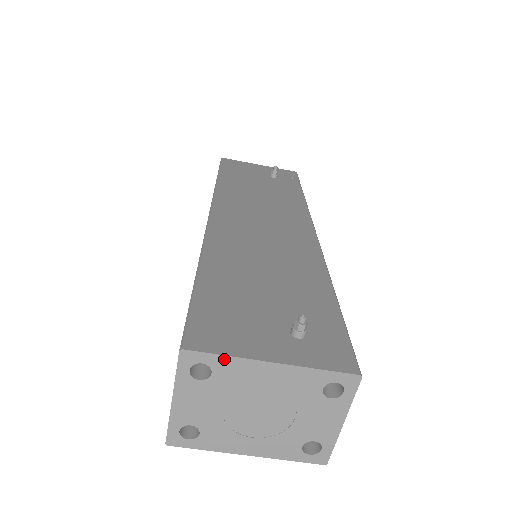
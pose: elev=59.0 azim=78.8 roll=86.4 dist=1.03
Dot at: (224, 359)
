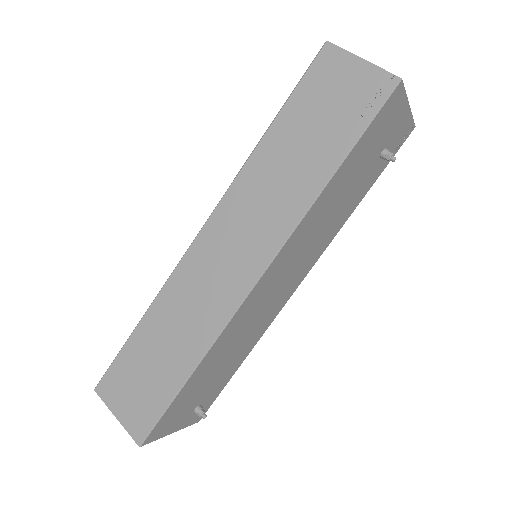
Dot at: (155, 438)
